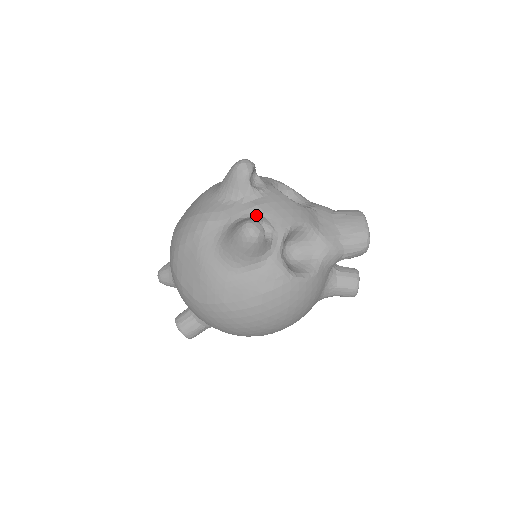
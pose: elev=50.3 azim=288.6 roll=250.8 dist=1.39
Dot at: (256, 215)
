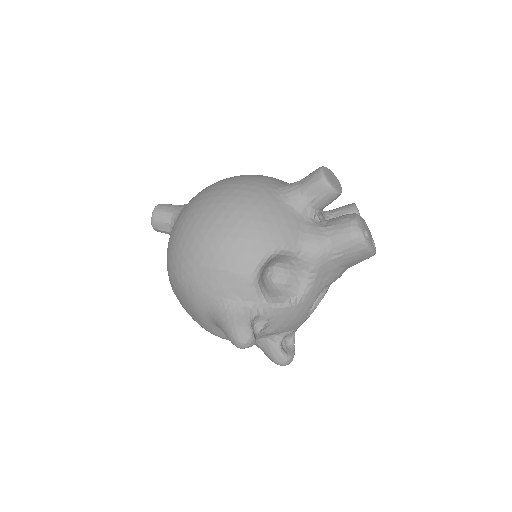
Dot at: (273, 335)
